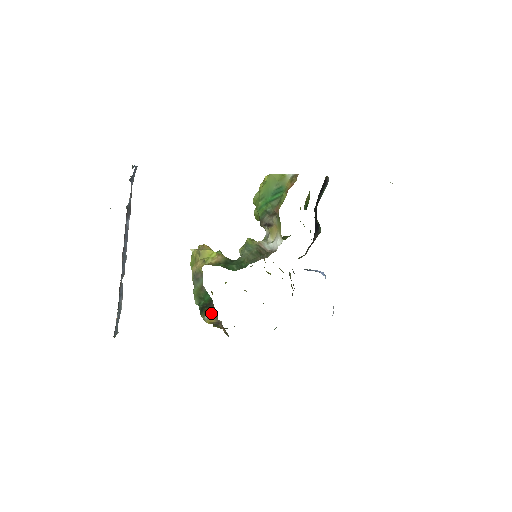
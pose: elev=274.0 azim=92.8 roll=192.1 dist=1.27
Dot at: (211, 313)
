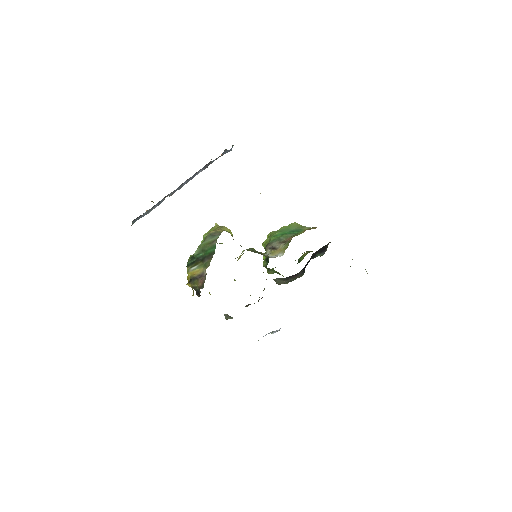
Dot at: (202, 265)
